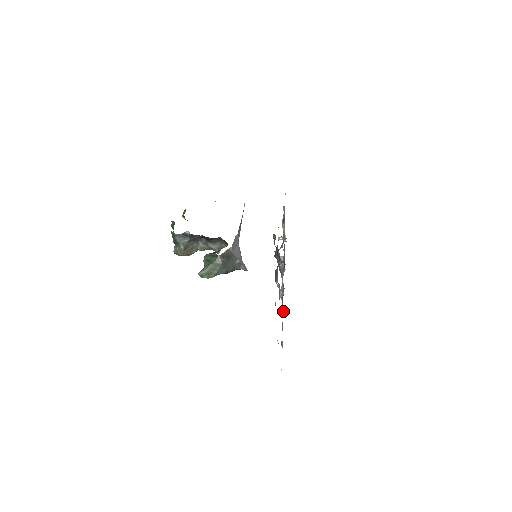
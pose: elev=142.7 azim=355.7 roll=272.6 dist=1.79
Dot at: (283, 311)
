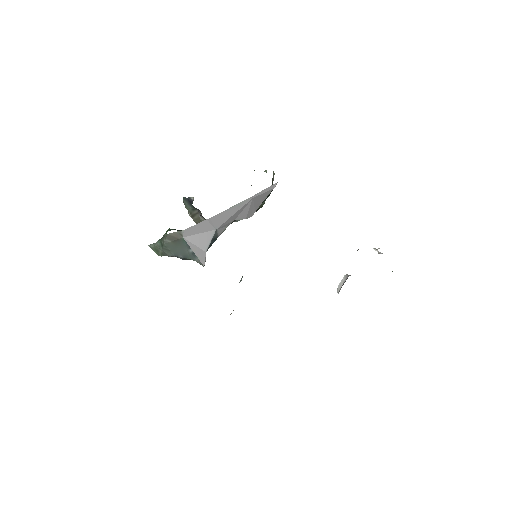
Dot at: occluded
